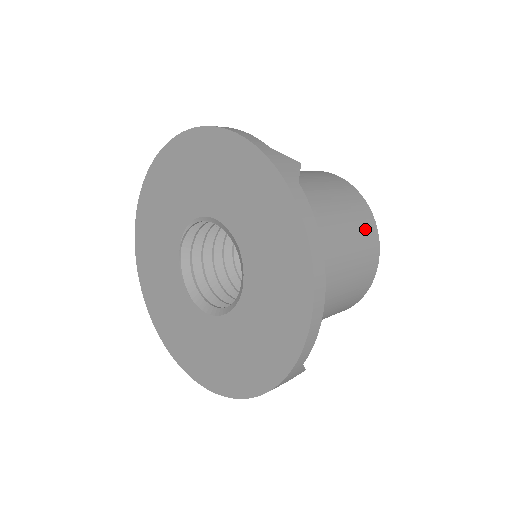
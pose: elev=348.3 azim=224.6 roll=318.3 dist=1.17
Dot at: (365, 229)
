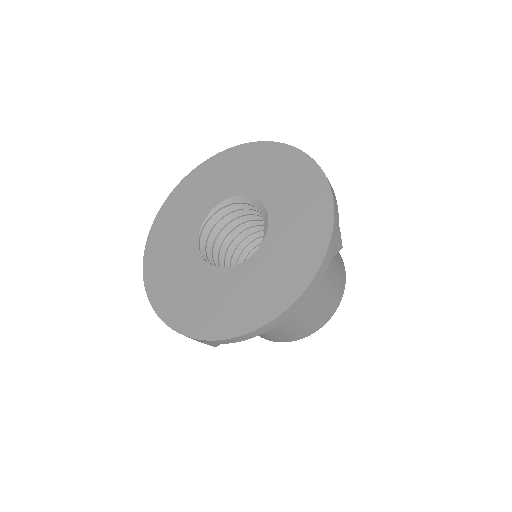
Dot at: occluded
